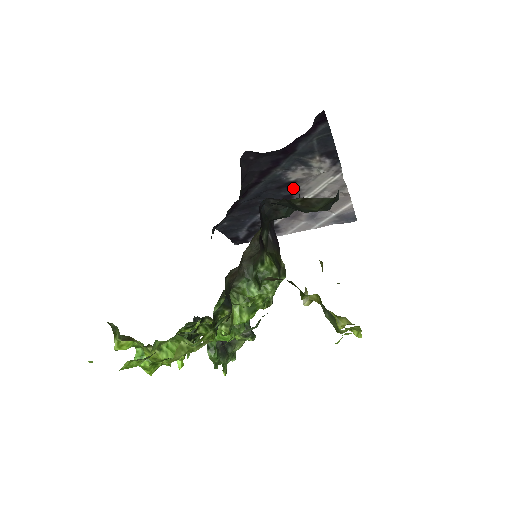
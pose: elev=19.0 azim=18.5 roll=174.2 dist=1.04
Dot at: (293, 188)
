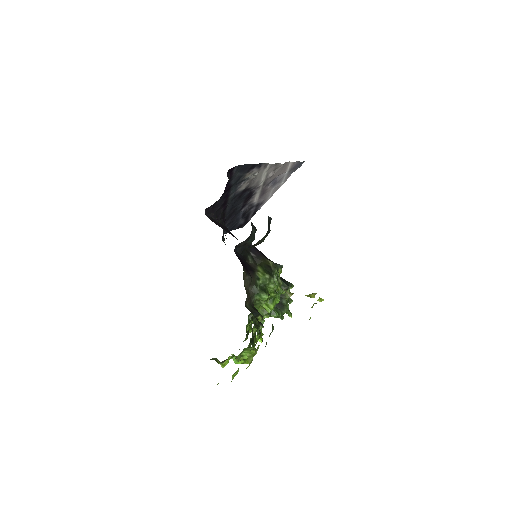
Dot at: (248, 190)
